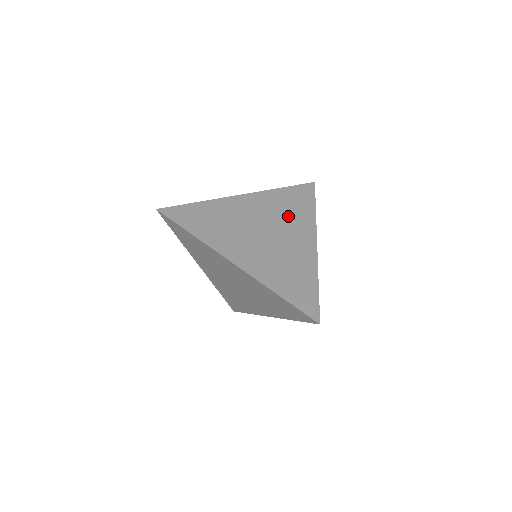
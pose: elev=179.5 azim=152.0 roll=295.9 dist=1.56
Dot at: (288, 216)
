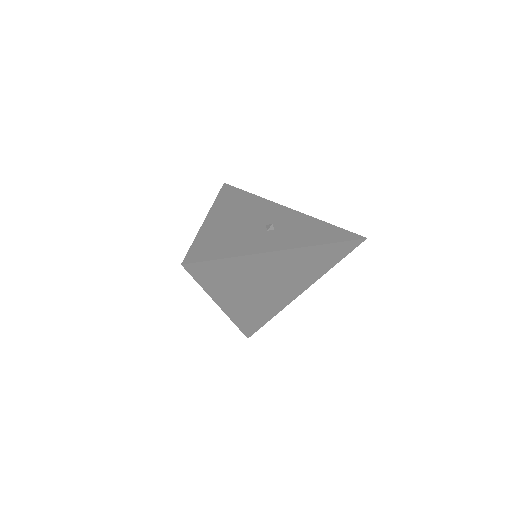
Dot at: (303, 272)
